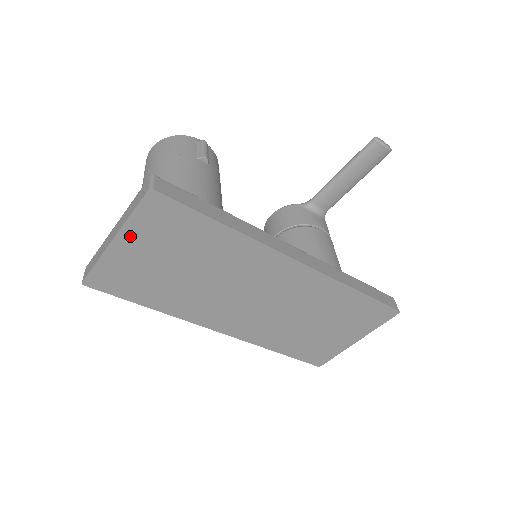
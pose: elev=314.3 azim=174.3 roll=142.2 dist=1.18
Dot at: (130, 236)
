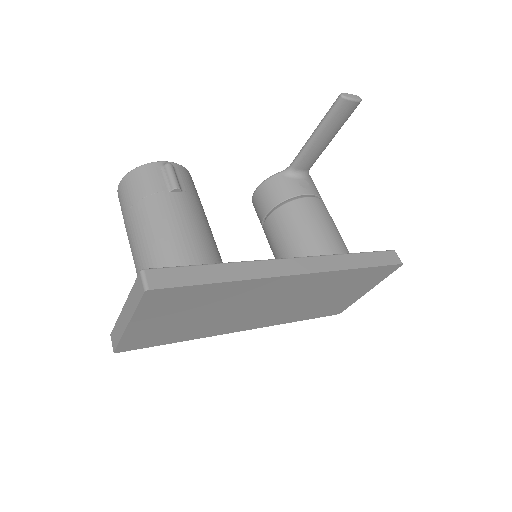
Dot at: (142, 318)
